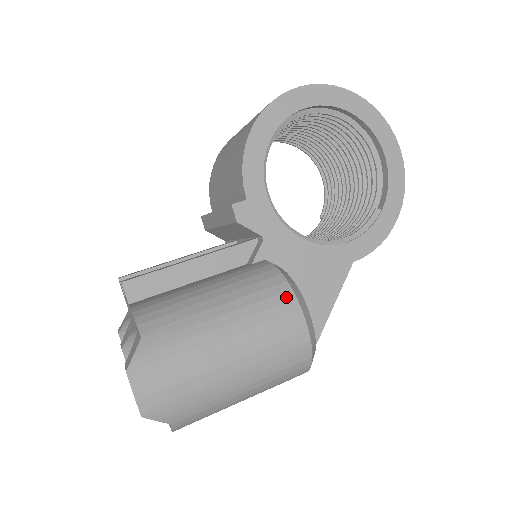
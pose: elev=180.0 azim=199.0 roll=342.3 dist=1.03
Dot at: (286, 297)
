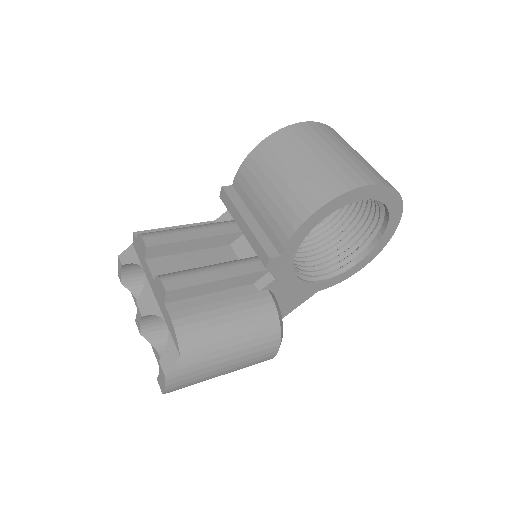
Dot at: (275, 337)
